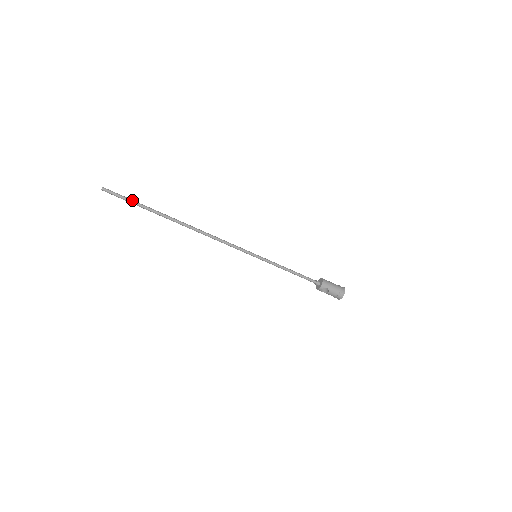
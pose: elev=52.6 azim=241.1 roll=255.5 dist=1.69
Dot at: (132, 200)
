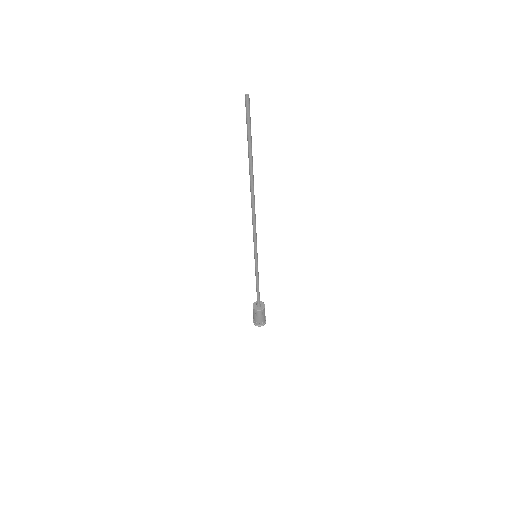
Dot at: occluded
